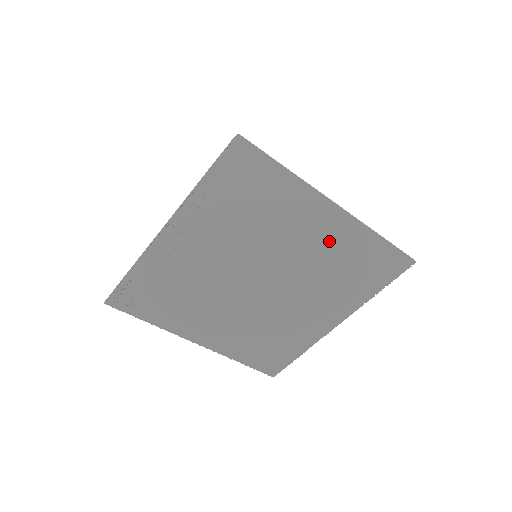
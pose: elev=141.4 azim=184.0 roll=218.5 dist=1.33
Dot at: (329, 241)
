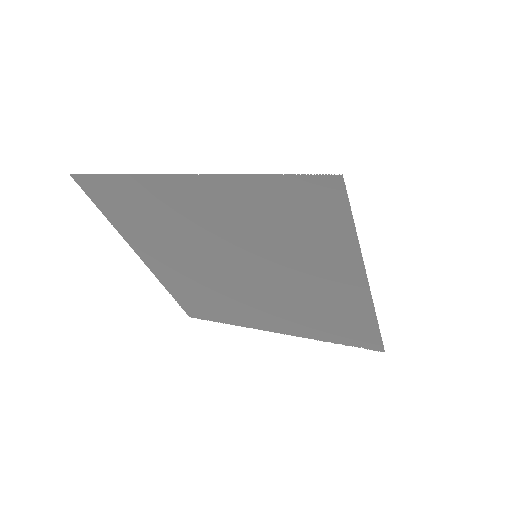
Dot at: (332, 295)
